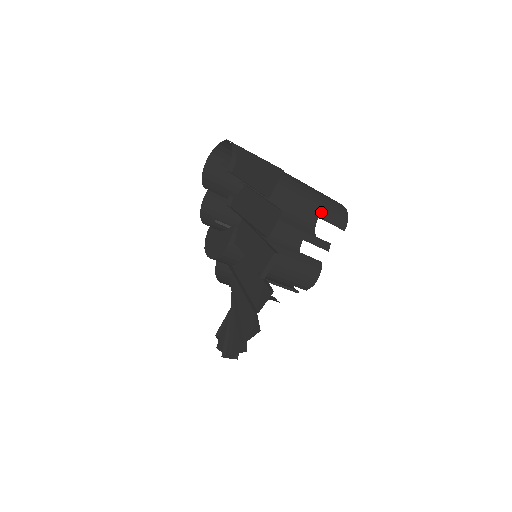
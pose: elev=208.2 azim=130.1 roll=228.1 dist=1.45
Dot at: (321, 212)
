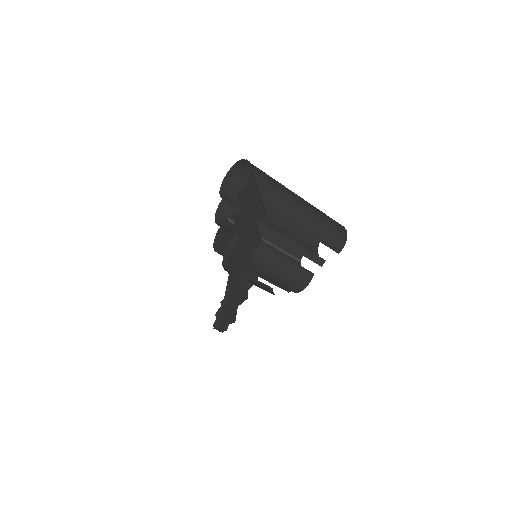
Dot at: (319, 235)
